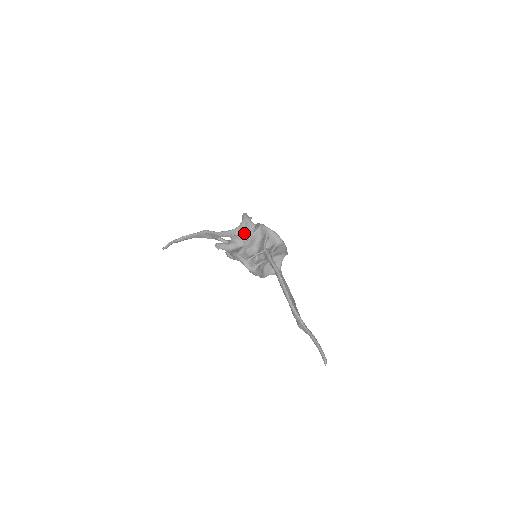
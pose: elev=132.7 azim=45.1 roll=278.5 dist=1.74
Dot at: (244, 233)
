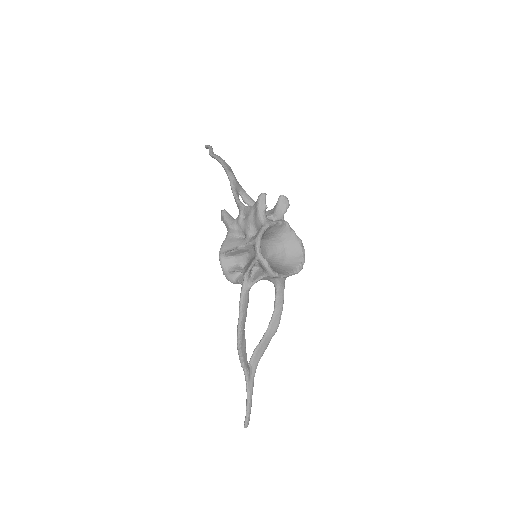
Dot at: (249, 223)
